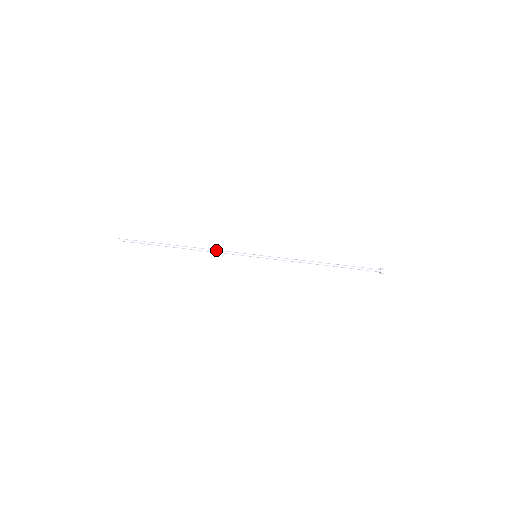
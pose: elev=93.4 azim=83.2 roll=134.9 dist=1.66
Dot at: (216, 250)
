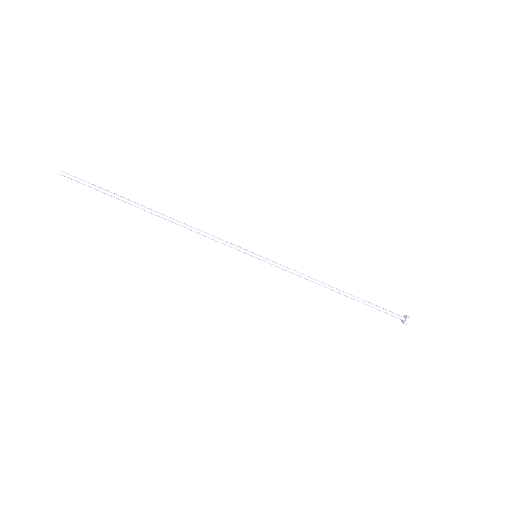
Dot at: (204, 233)
